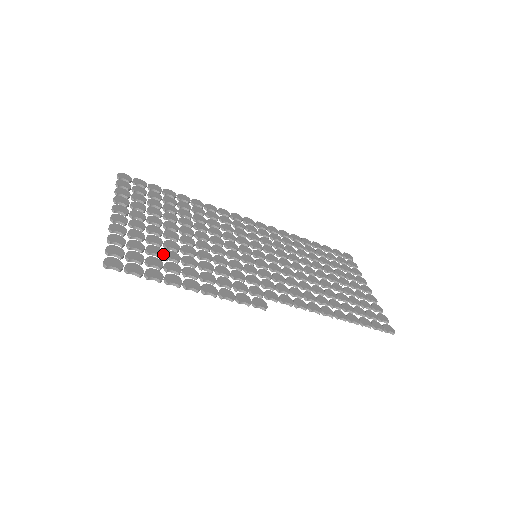
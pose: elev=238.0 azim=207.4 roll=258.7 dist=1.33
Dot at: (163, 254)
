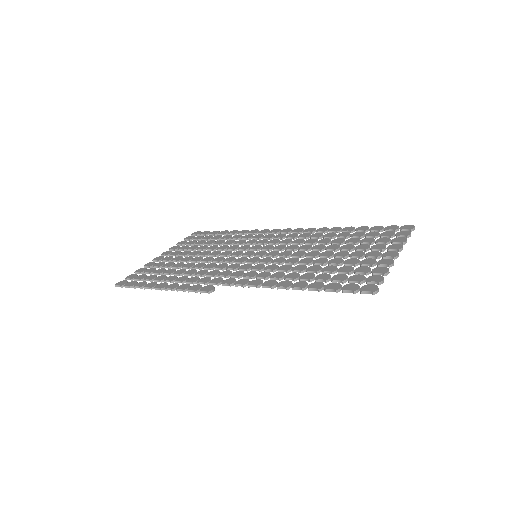
Dot at: (166, 272)
